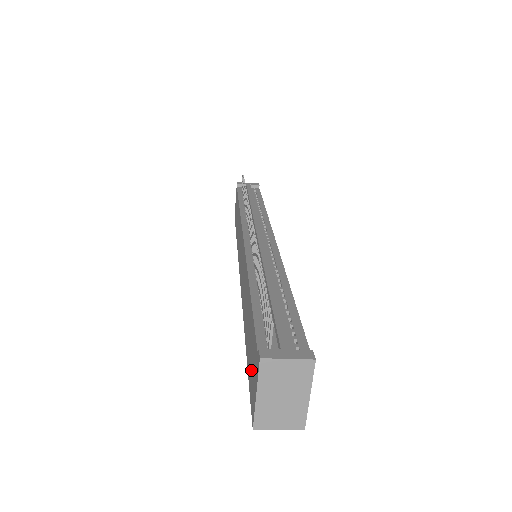
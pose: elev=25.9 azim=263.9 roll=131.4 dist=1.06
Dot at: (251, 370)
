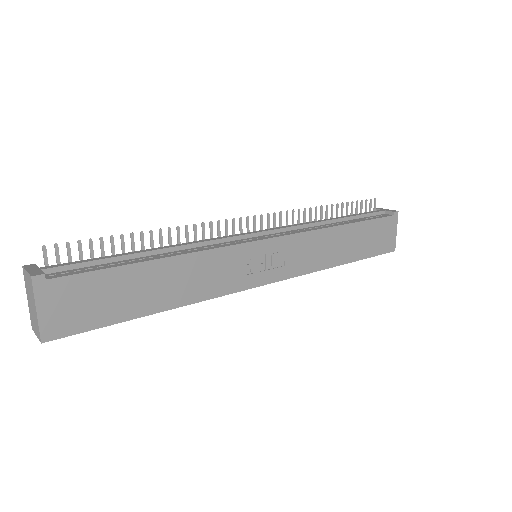
Dot at: occluded
